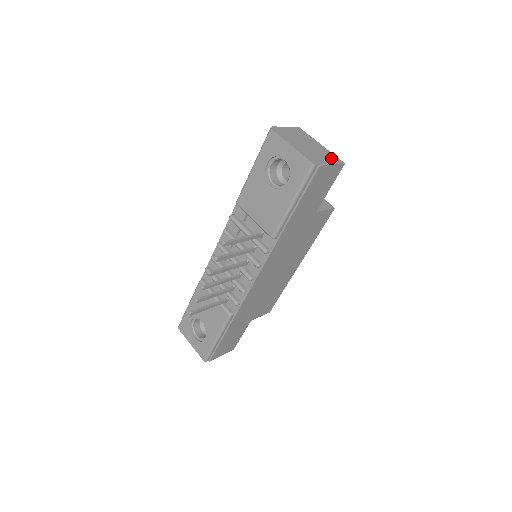
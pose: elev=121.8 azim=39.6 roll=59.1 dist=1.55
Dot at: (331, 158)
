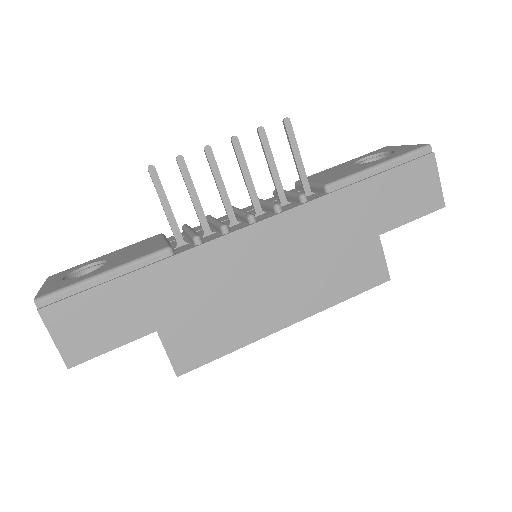
Dot at: occluded
